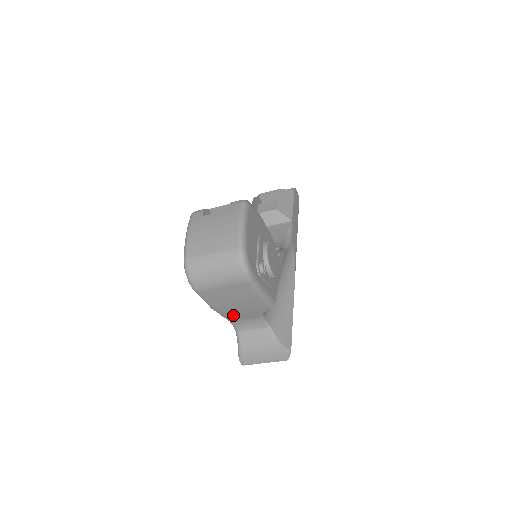
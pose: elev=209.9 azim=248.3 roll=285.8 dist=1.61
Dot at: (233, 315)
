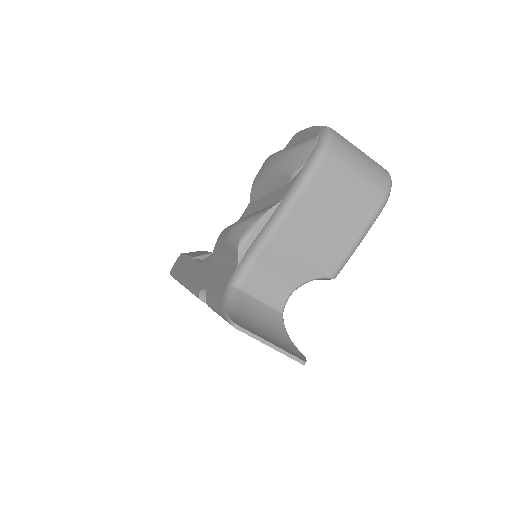
Dot at: (280, 249)
